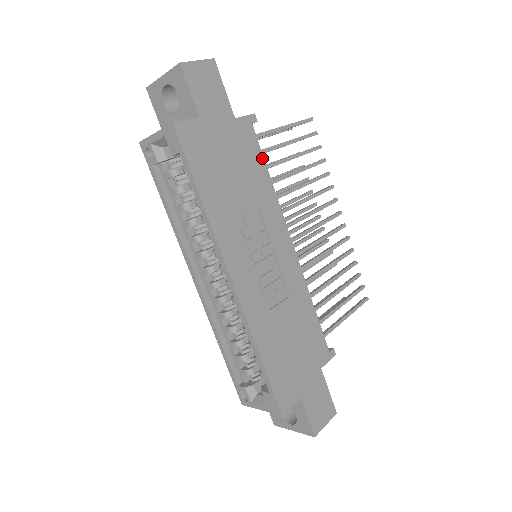
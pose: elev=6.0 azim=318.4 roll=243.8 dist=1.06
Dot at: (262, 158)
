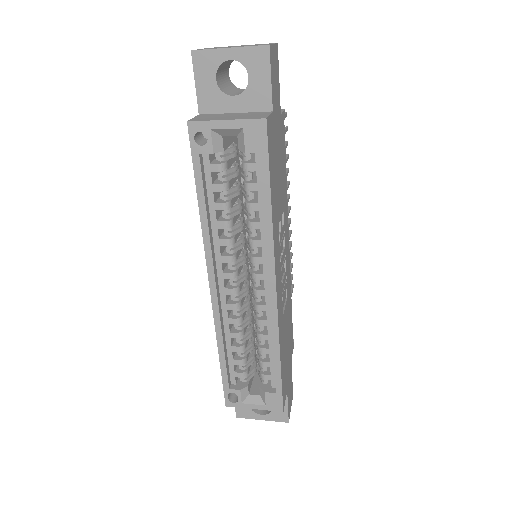
Dot at: (285, 158)
